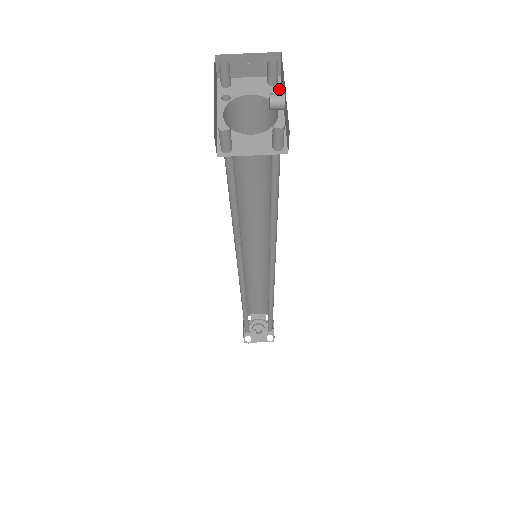
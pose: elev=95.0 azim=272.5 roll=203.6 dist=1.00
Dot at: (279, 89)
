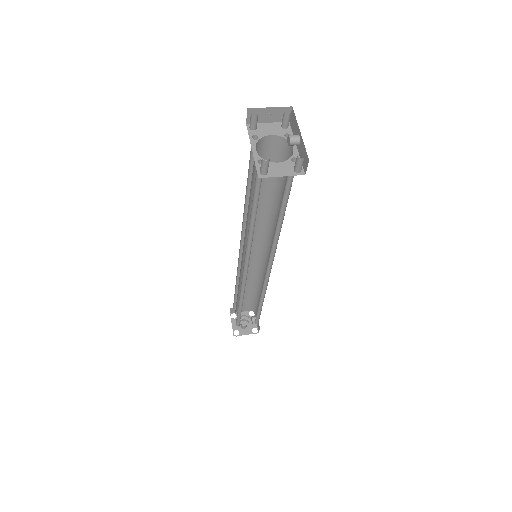
Dot at: (290, 131)
